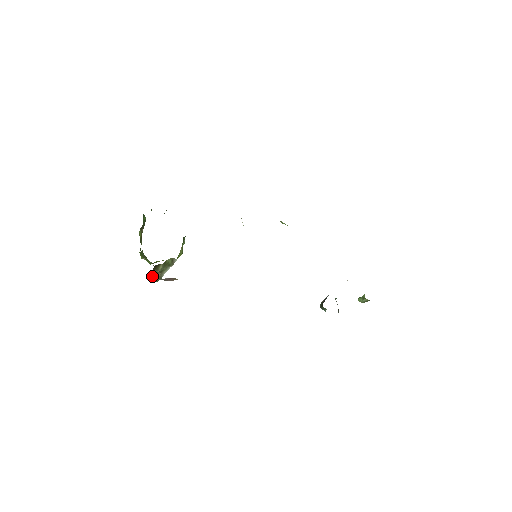
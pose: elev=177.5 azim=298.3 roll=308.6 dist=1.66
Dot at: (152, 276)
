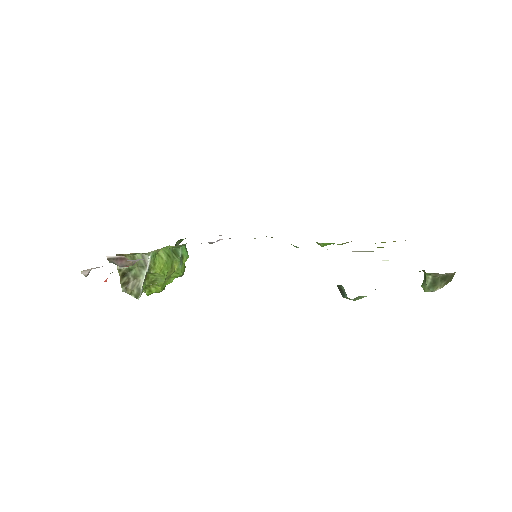
Dot at: (125, 282)
